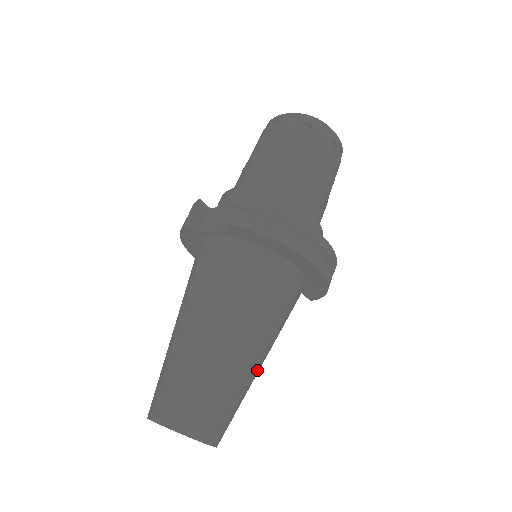
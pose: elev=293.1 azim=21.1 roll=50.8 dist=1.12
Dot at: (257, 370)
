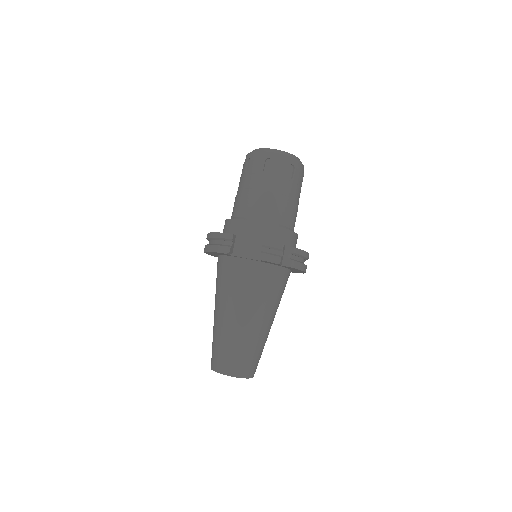
Dot at: occluded
